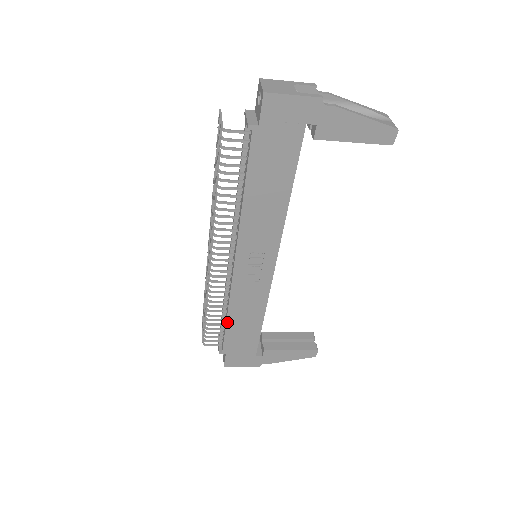
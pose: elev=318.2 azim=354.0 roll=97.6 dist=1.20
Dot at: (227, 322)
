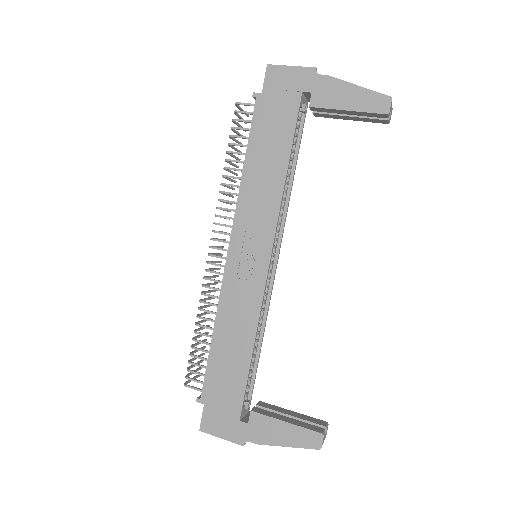
Dot at: (212, 342)
